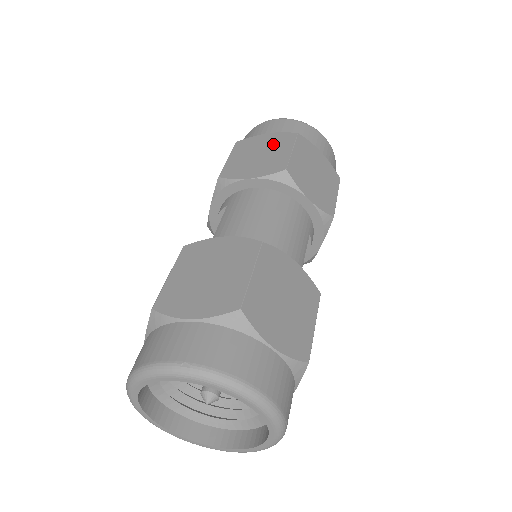
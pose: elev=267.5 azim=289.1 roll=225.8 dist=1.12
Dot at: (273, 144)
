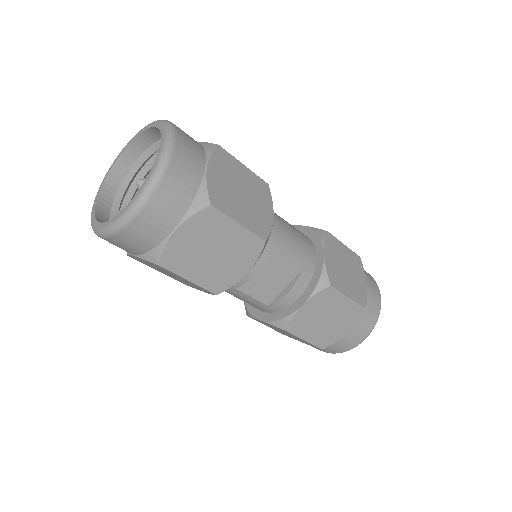
Dot at: occluded
